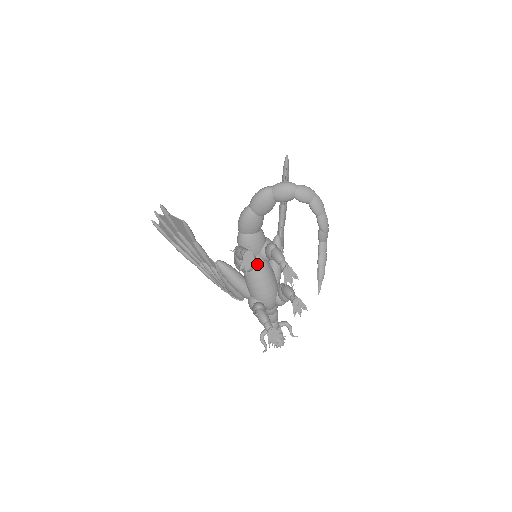
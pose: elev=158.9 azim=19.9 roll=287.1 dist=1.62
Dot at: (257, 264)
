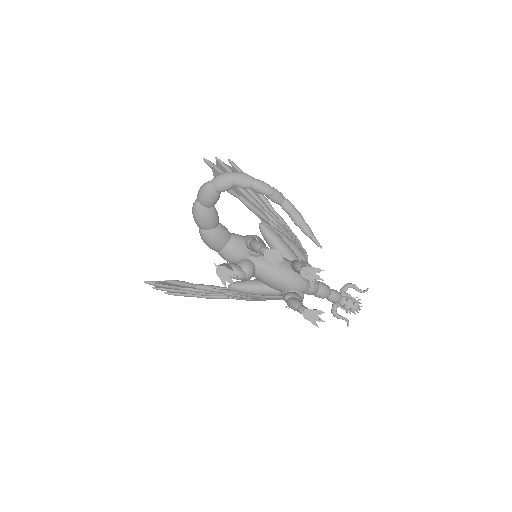
Dot at: (254, 264)
